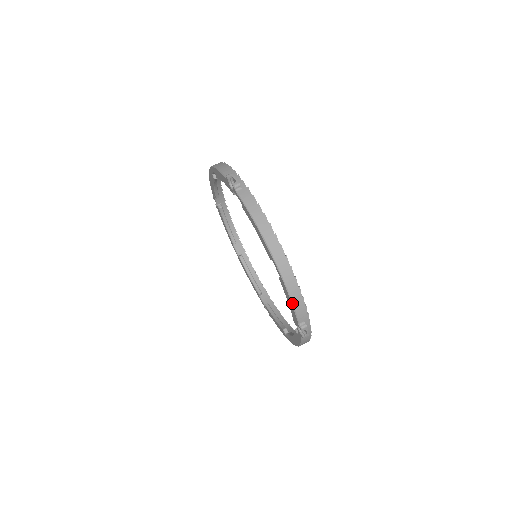
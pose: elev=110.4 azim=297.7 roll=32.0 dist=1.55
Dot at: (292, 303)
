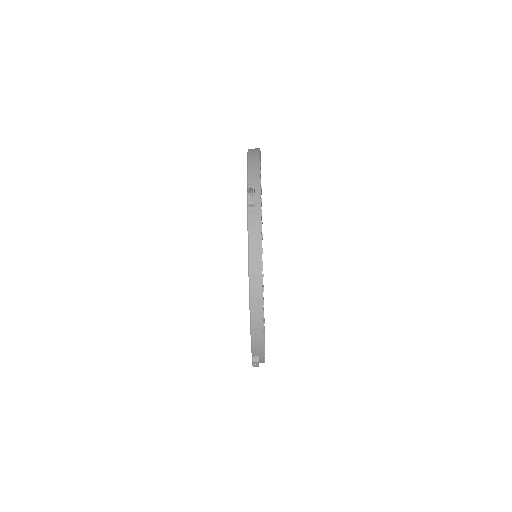
Dot at: (251, 340)
